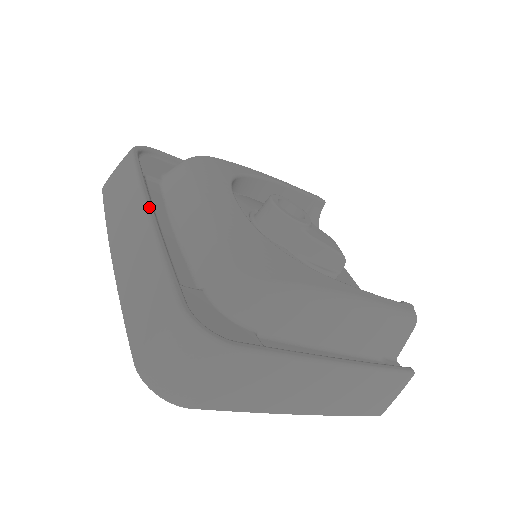
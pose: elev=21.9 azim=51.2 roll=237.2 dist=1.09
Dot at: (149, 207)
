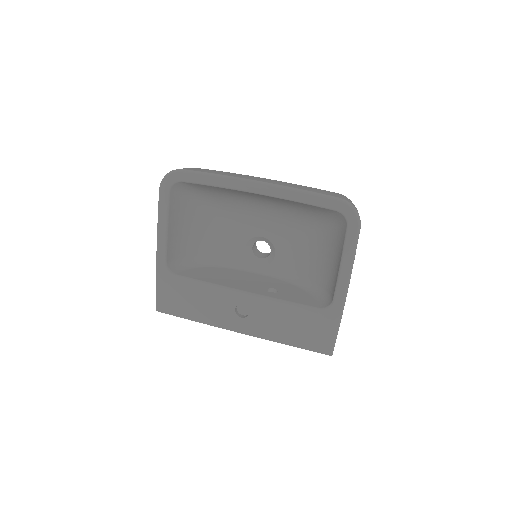
Dot at: occluded
